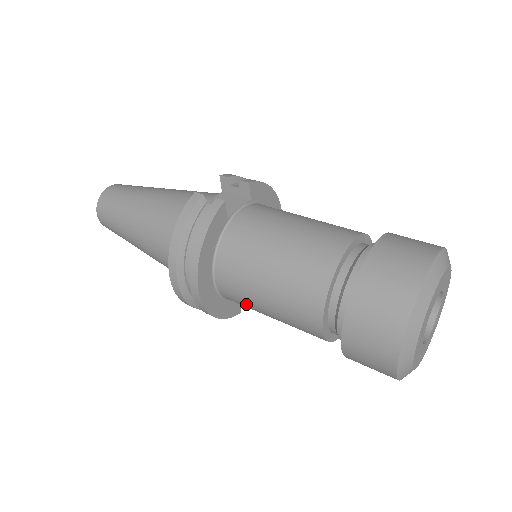
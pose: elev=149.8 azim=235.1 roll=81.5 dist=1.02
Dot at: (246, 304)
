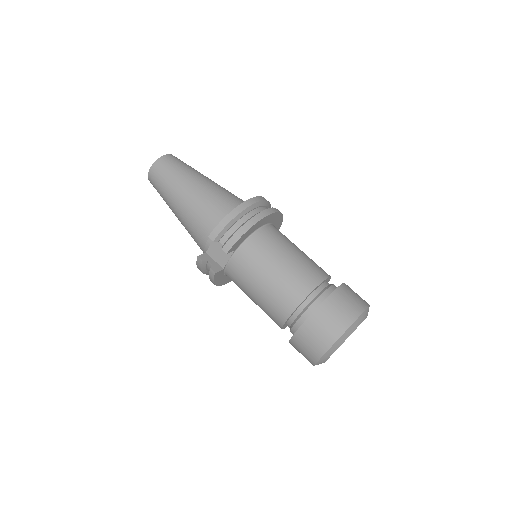
Dot at: occluded
